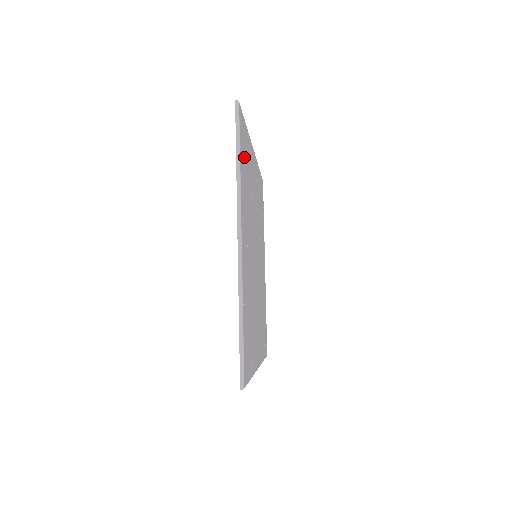
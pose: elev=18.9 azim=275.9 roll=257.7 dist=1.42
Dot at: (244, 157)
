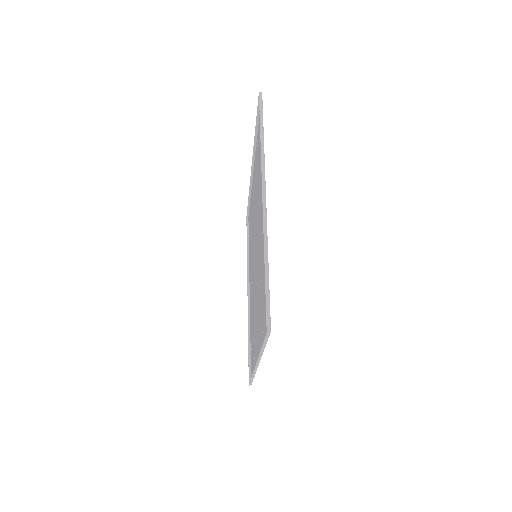
Dot at: (260, 145)
